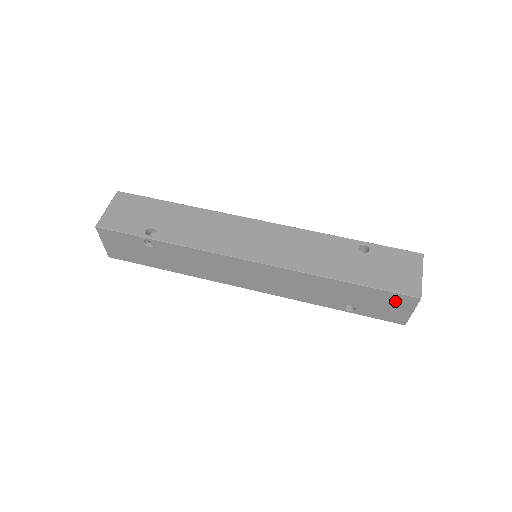
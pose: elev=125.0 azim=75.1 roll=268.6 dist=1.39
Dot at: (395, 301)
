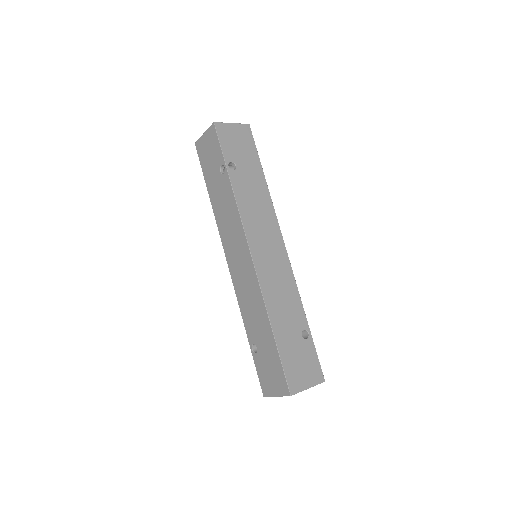
Dot at: (278, 378)
